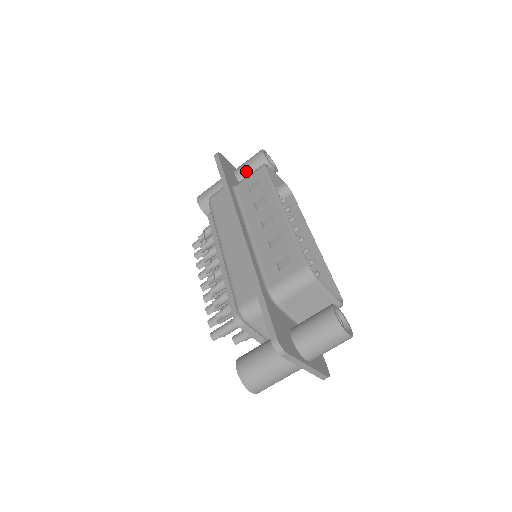
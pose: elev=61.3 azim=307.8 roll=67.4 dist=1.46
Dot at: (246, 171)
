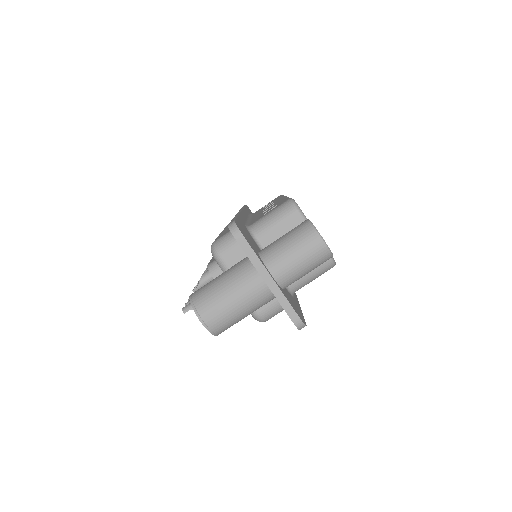
Dot at: occluded
